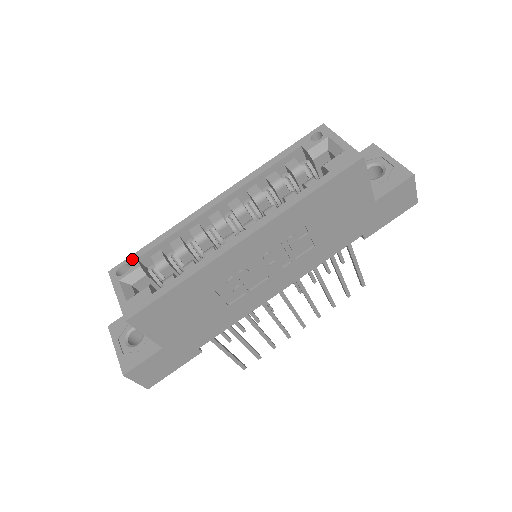
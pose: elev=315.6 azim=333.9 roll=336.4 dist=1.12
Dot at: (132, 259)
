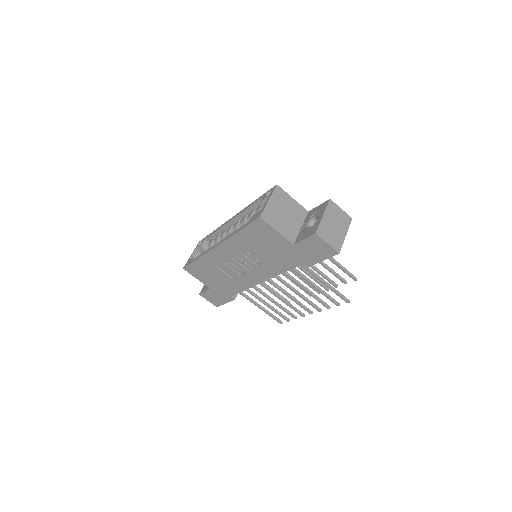
Dot at: (204, 239)
